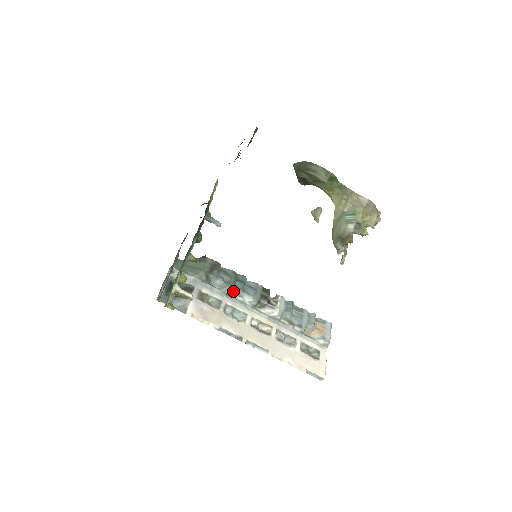
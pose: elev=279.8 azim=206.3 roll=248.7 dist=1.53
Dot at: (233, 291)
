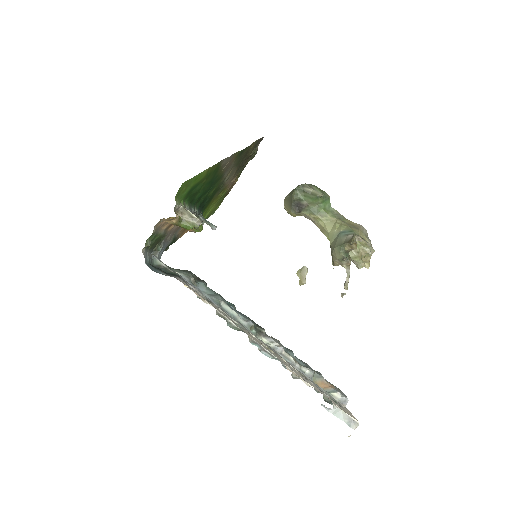
Dot at: (225, 302)
